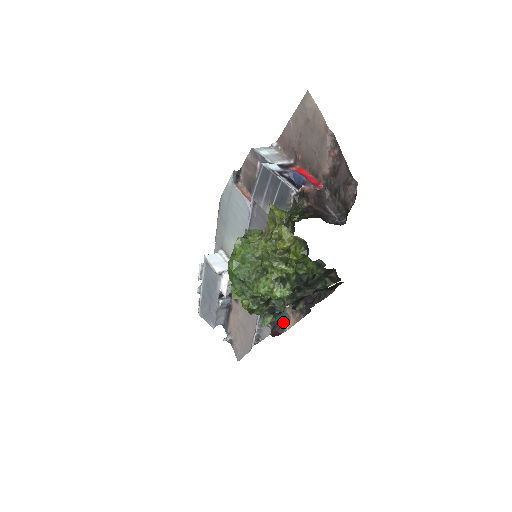
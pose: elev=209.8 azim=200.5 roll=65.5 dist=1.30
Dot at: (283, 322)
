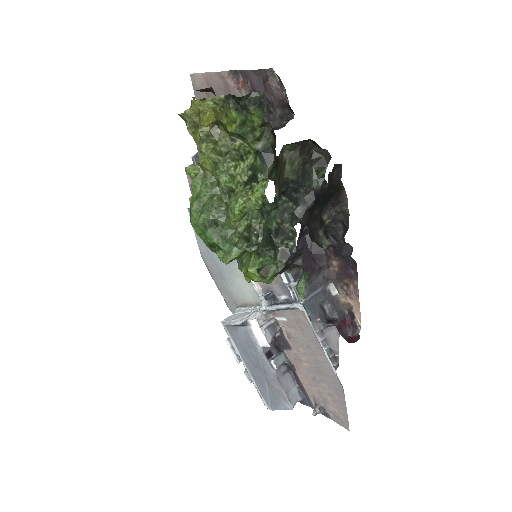
Dot at: (349, 319)
